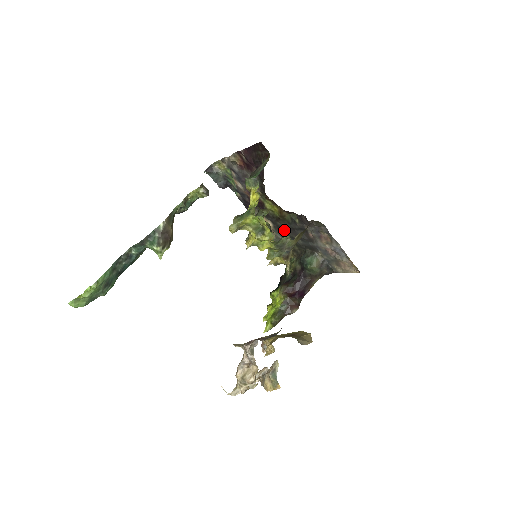
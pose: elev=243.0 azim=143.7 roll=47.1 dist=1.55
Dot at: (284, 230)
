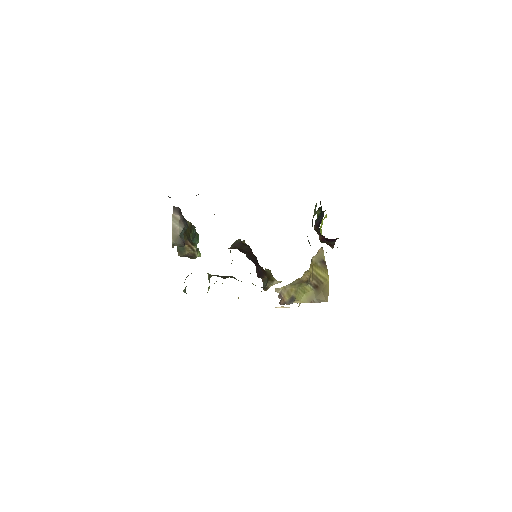
Dot at: occluded
